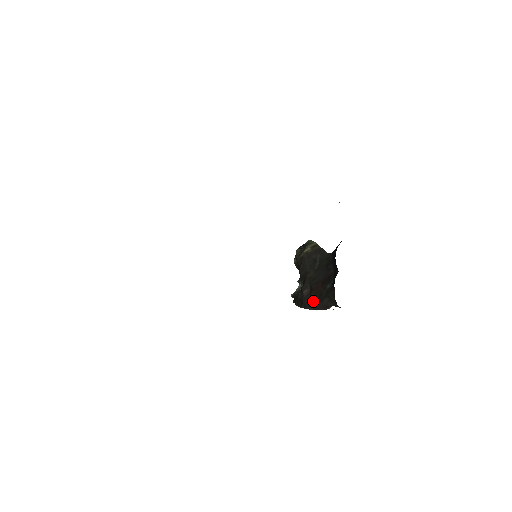
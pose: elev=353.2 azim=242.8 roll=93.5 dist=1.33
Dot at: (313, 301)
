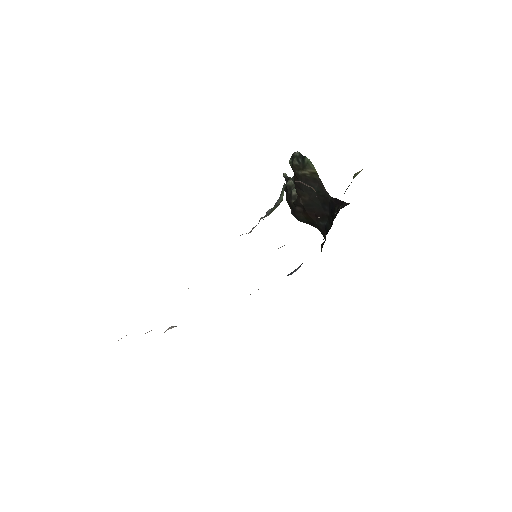
Dot at: (304, 220)
